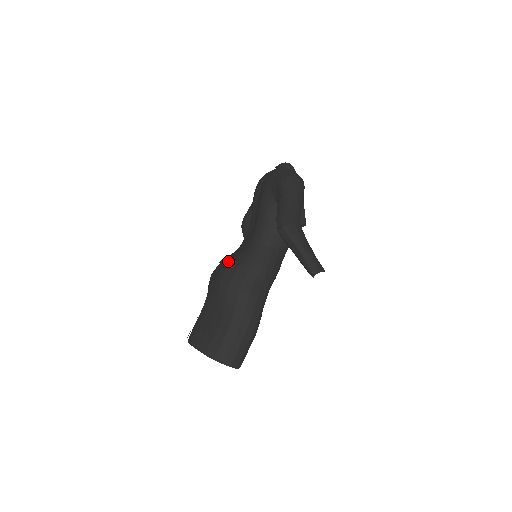
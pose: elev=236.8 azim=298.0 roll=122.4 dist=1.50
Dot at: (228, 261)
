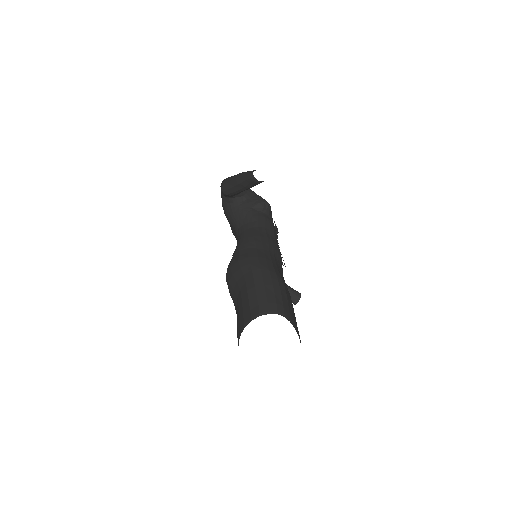
Dot at: occluded
